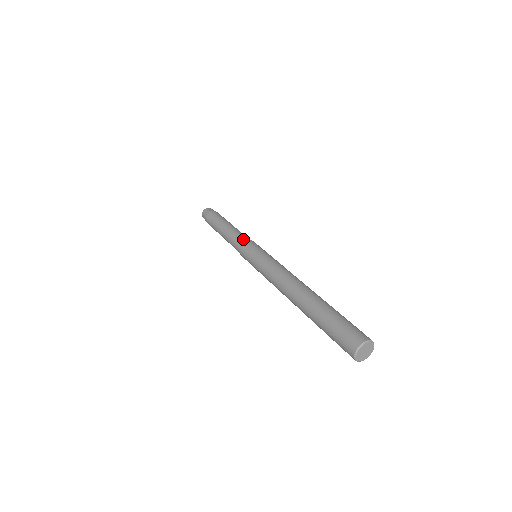
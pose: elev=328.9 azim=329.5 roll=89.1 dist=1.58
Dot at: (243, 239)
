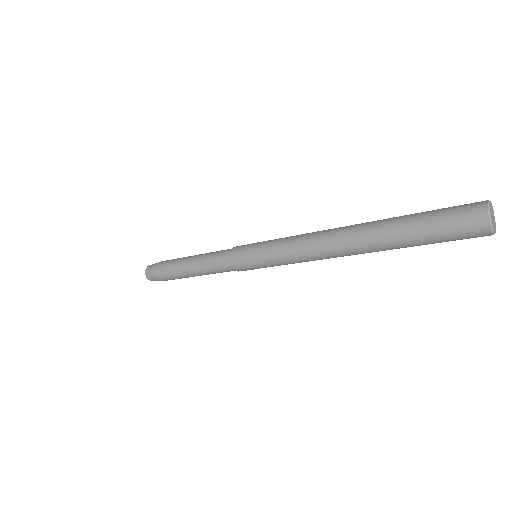
Dot at: occluded
